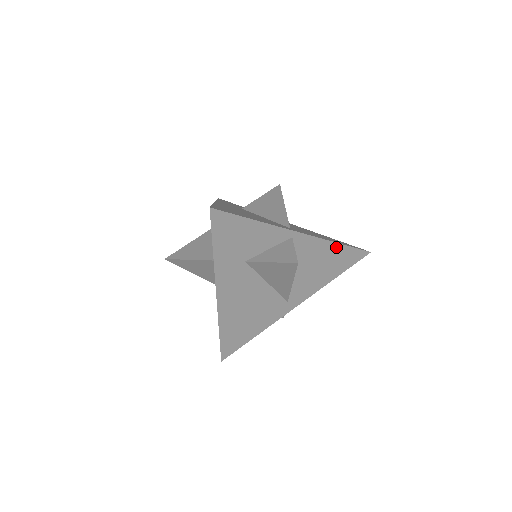
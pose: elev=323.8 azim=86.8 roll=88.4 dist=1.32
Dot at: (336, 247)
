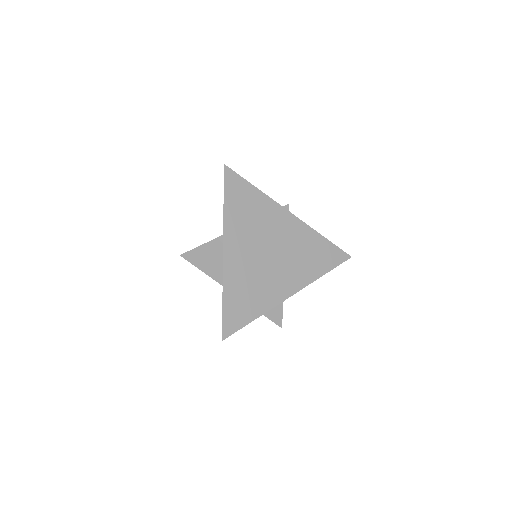
Dot at: (321, 239)
